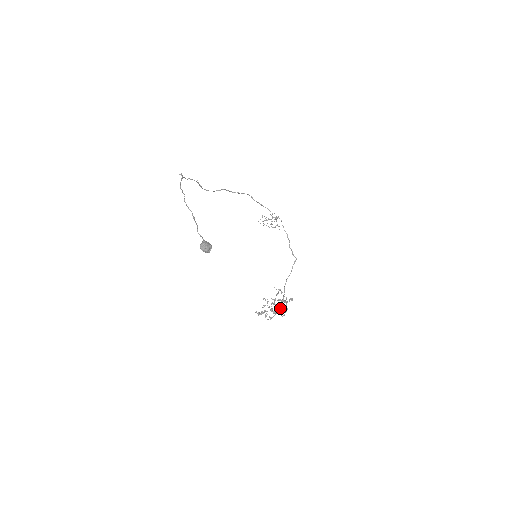
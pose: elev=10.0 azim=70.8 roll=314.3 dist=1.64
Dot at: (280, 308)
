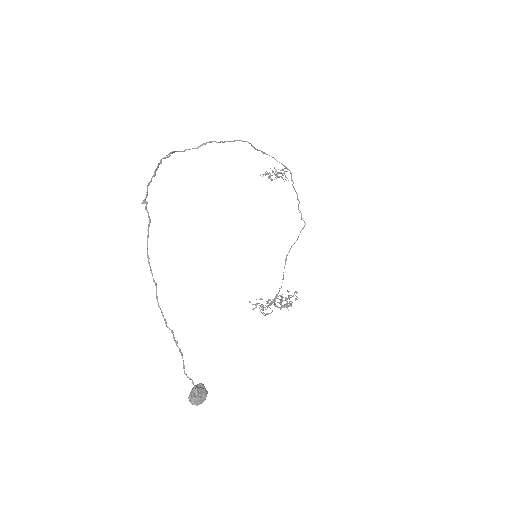
Dot at: (279, 291)
